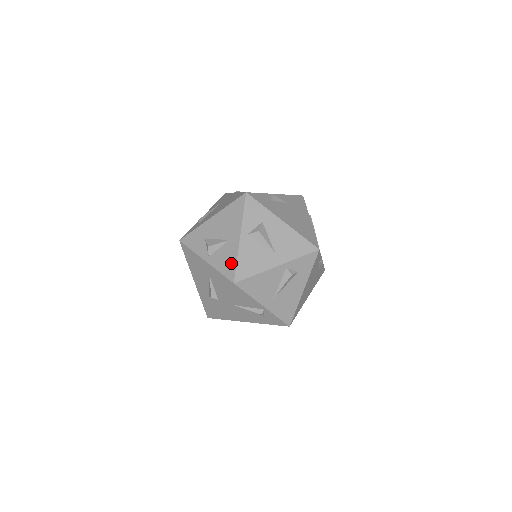
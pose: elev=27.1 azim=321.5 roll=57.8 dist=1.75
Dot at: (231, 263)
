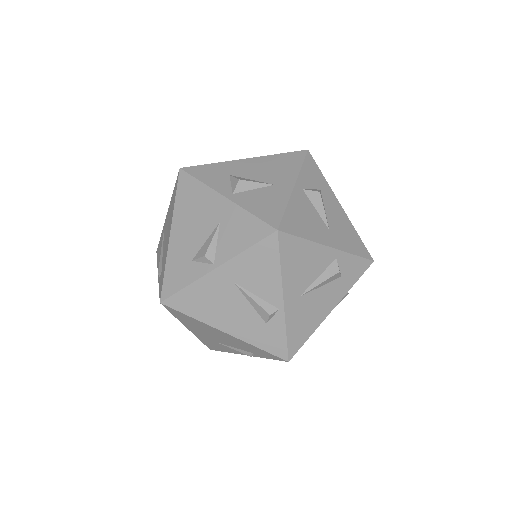
Dot at: (275, 207)
